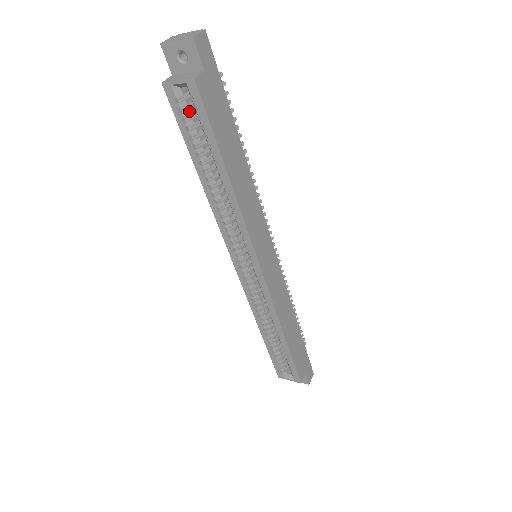
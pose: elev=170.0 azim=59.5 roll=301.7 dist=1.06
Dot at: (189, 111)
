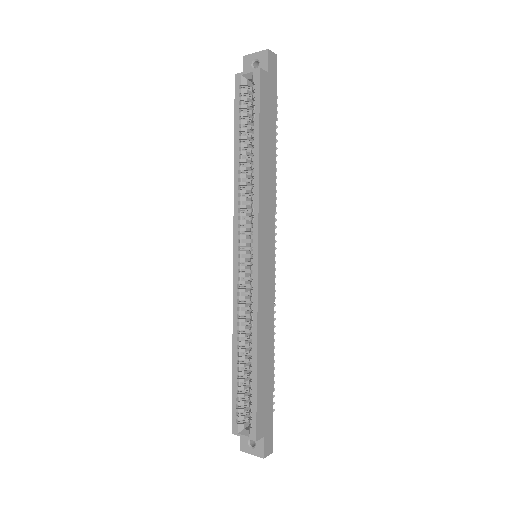
Dot at: (247, 98)
